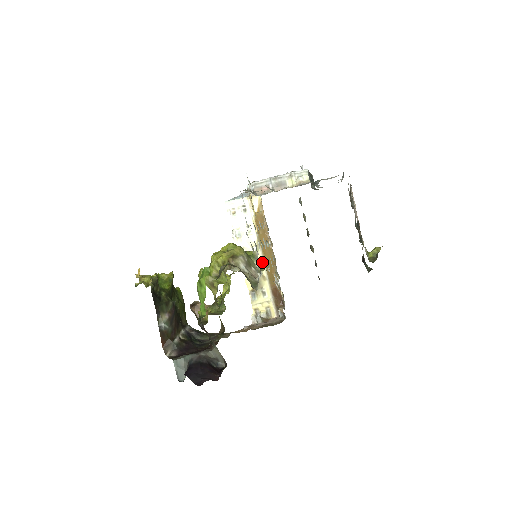
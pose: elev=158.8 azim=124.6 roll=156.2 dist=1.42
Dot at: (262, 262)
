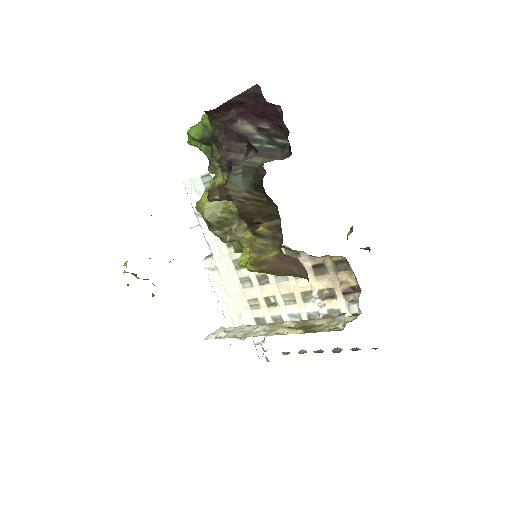
Dot at: occluded
